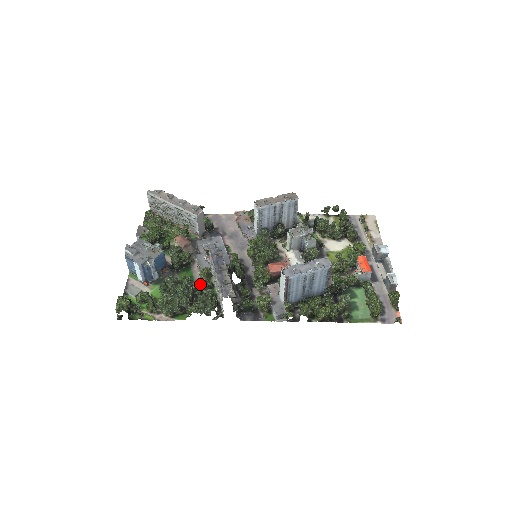
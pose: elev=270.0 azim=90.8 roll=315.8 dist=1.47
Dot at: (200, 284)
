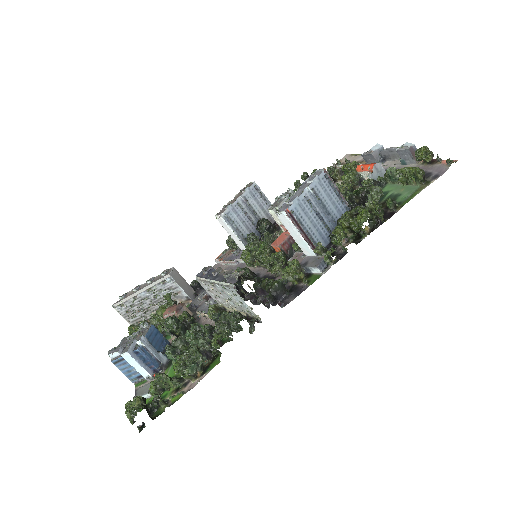
Dot at: (213, 320)
